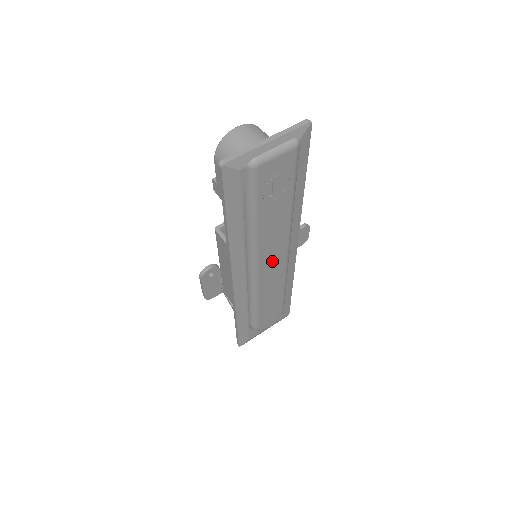
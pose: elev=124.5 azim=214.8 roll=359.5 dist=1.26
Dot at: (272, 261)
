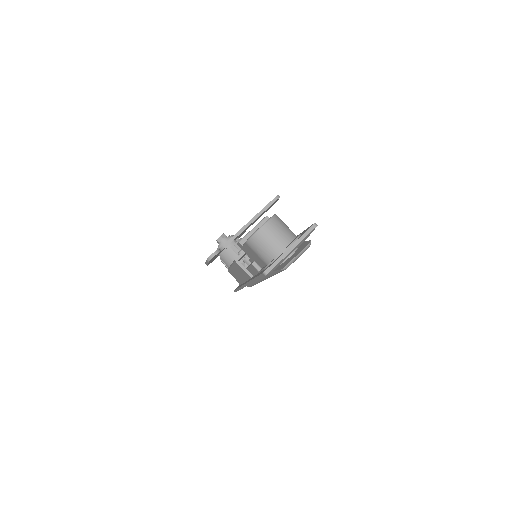
Dot at: occluded
